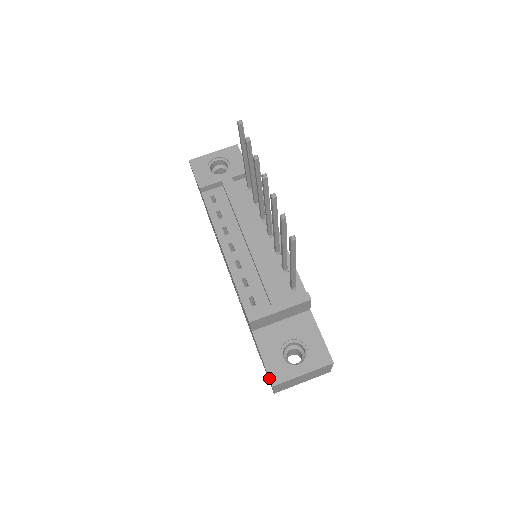
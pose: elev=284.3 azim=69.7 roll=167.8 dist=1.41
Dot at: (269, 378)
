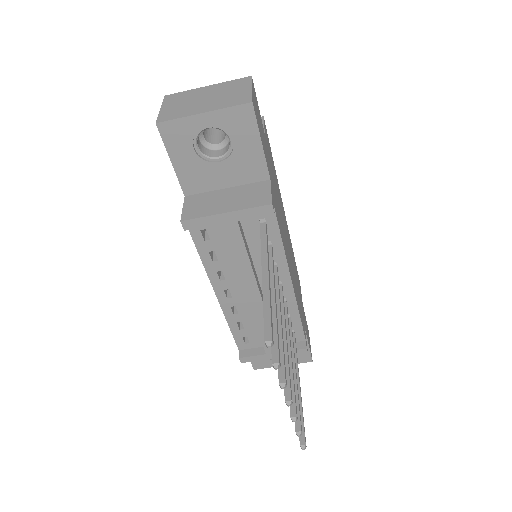
Dot at: (252, 366)
